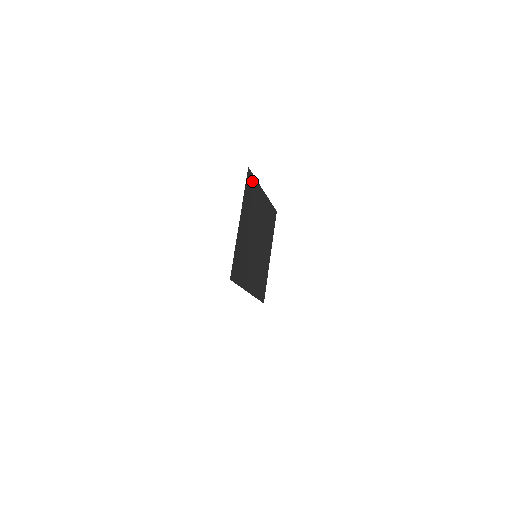
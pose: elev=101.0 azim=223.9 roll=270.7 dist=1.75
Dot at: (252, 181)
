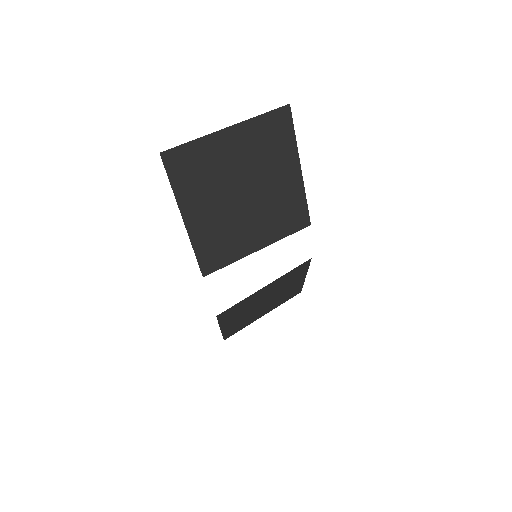
Dot at: (286, 127)
